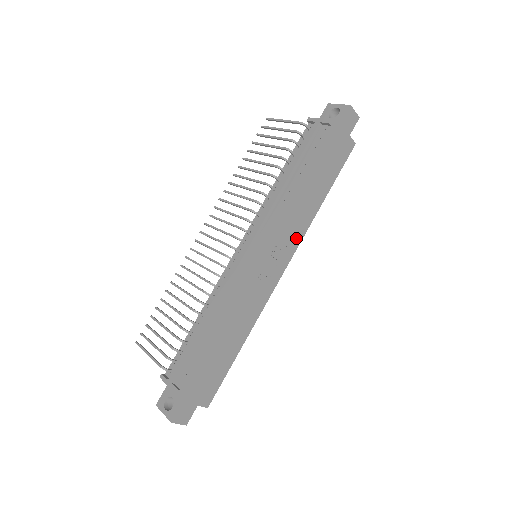
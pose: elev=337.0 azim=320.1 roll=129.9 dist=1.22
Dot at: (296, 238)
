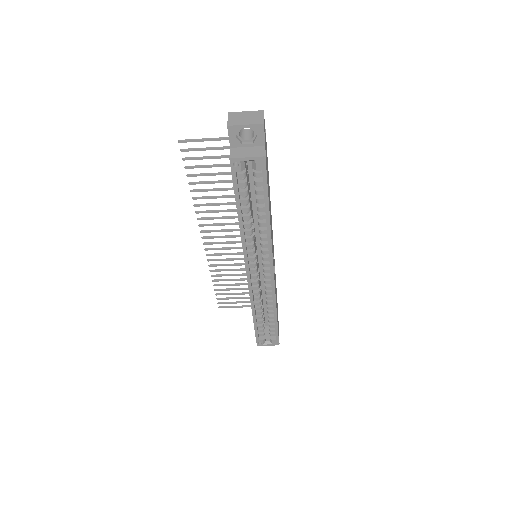
Dot at: occluded
